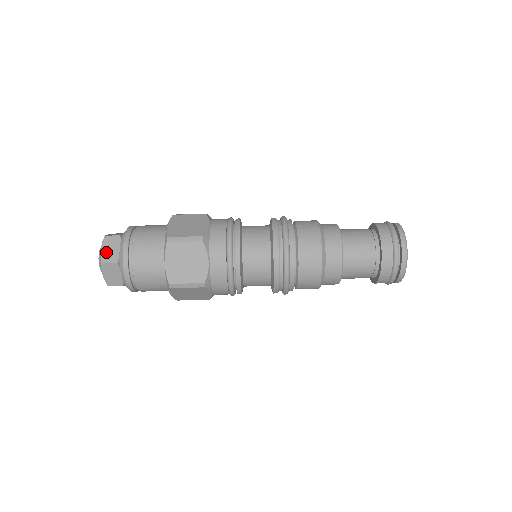
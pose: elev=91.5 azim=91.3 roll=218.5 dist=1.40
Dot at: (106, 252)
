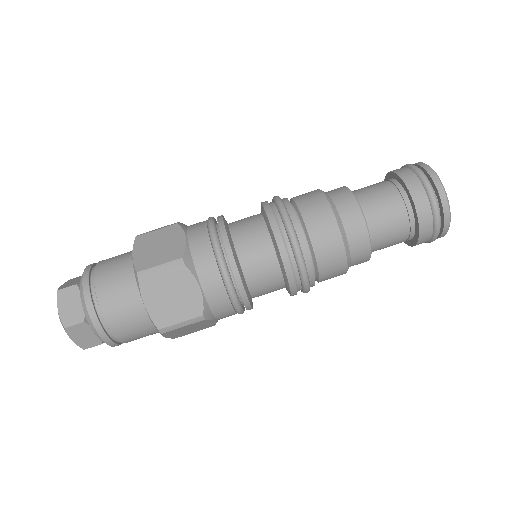
Dot at: (66, 312)
